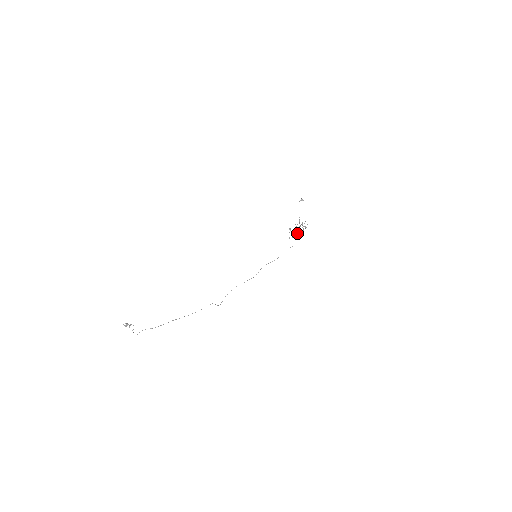
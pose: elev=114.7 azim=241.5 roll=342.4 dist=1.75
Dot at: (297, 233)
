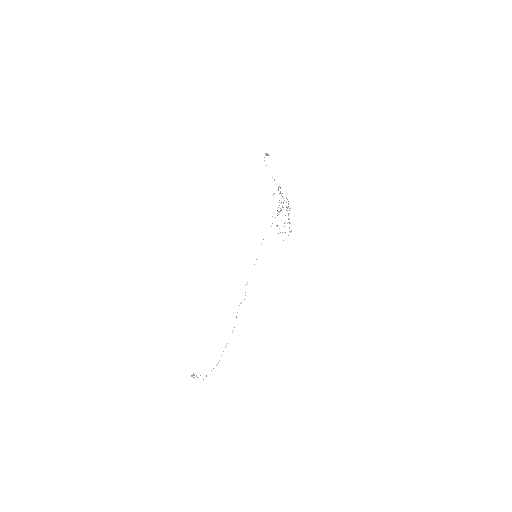
Dot at: occluded
